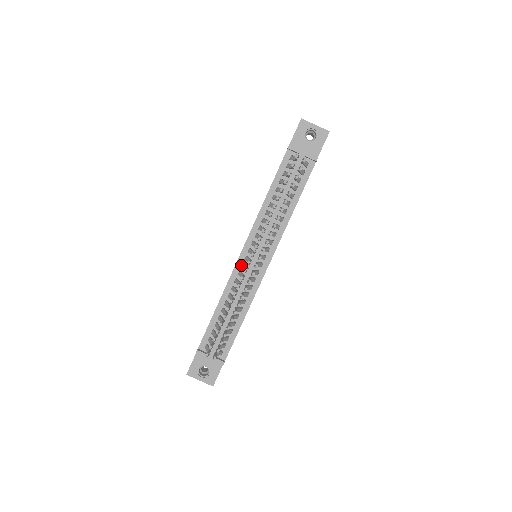
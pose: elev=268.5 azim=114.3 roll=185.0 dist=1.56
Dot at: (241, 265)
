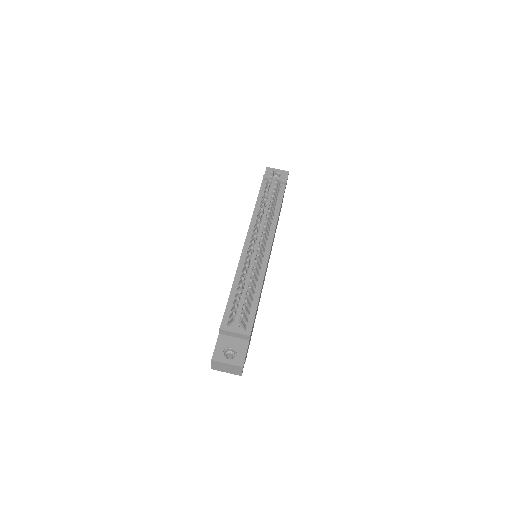
Dot at: (246, 253)
